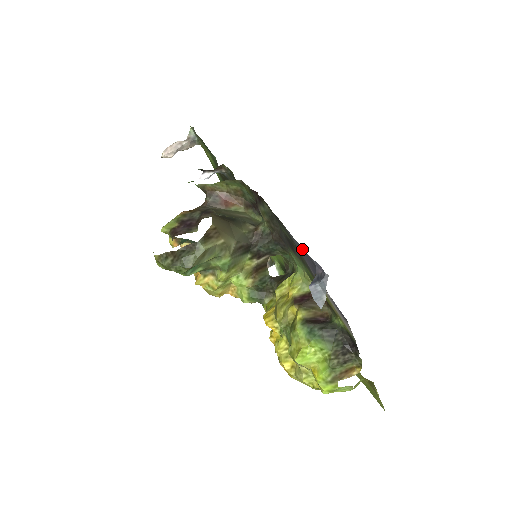
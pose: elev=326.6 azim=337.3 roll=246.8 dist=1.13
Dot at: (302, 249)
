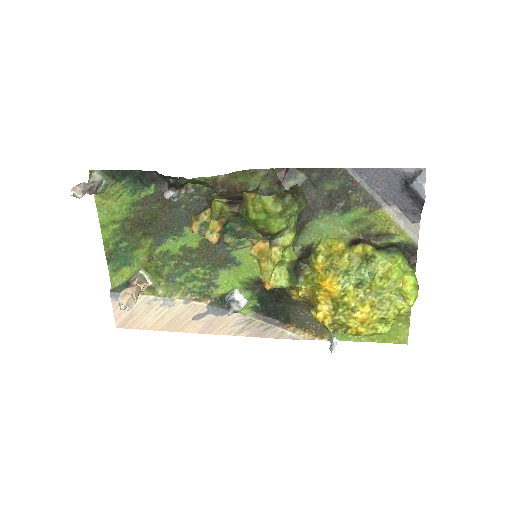
Dot at: (381, 171)
